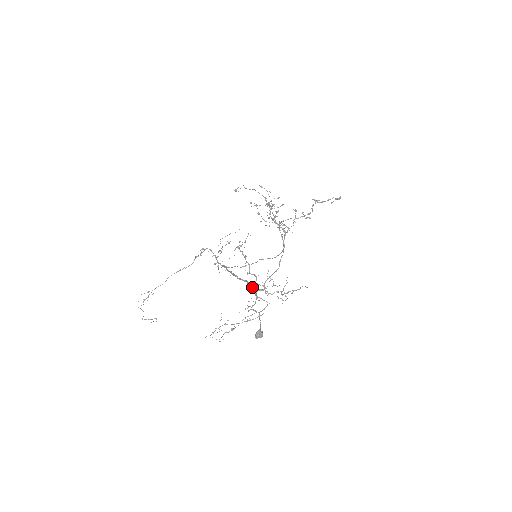
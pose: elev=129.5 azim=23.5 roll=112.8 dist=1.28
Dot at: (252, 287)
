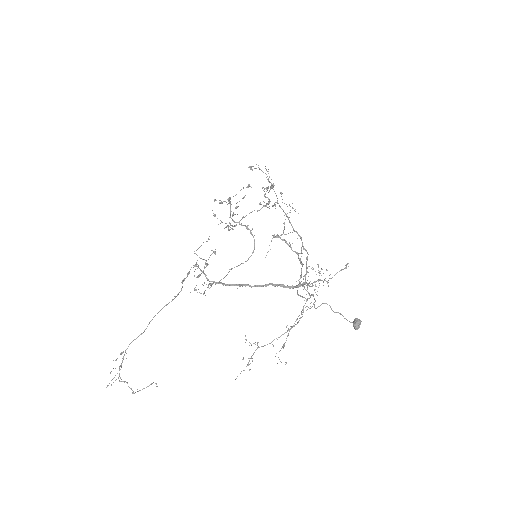
Dot at: (285, 287)
